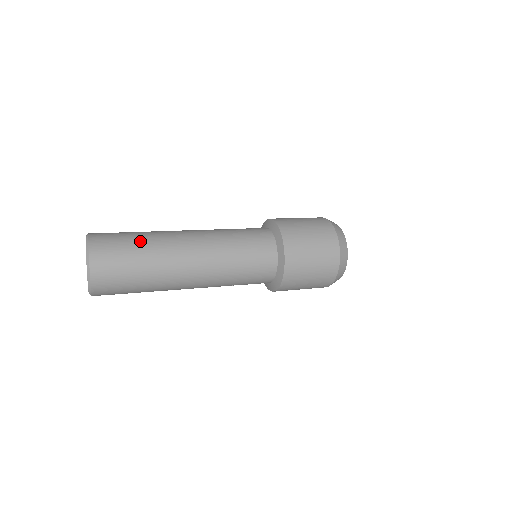
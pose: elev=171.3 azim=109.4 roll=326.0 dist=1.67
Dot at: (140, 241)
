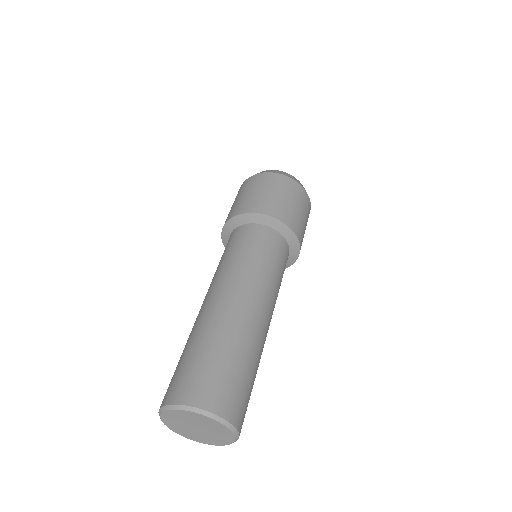
Dot at: (251, 367)
